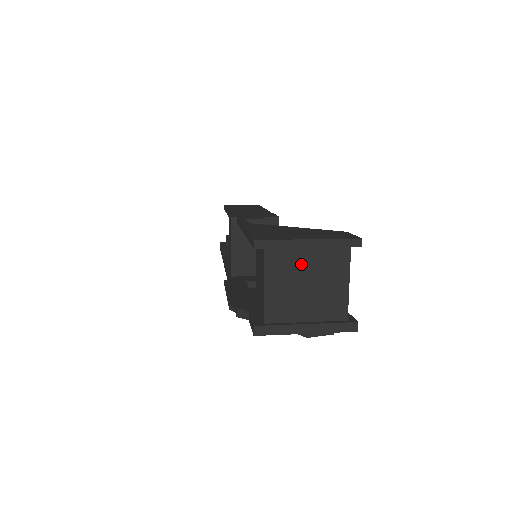
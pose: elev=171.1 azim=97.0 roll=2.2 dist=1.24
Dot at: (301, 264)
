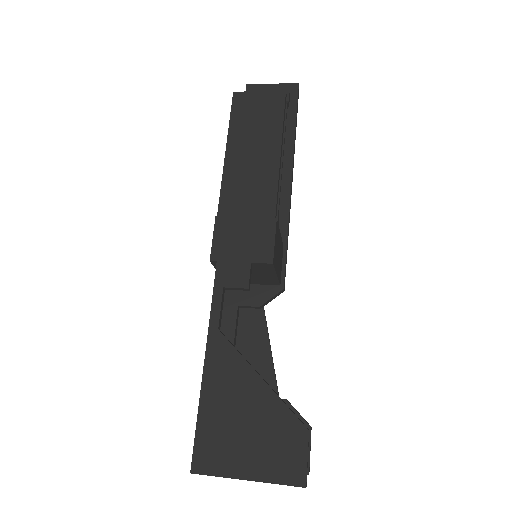
Dot at: occluded
